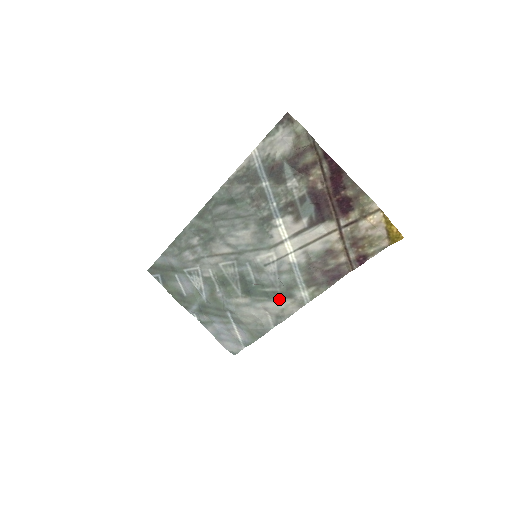
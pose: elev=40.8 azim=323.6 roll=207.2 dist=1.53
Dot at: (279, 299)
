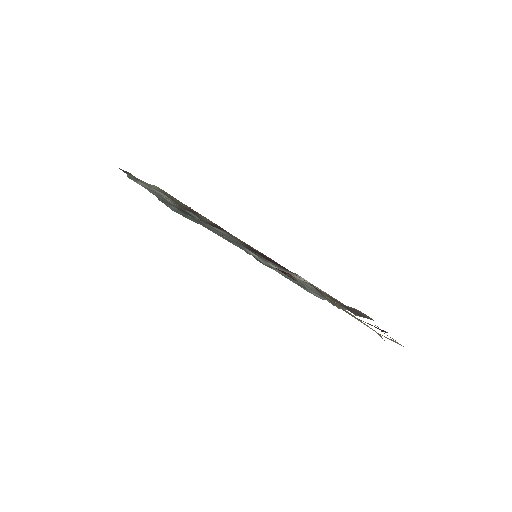
Dot at: occluded
